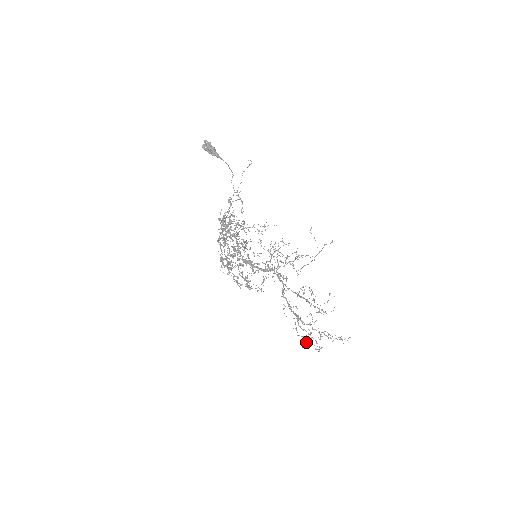
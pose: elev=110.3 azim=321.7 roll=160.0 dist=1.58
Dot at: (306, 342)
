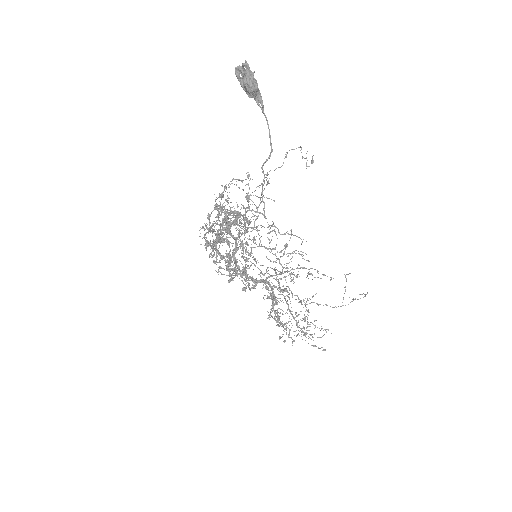
Dot at: occluded
